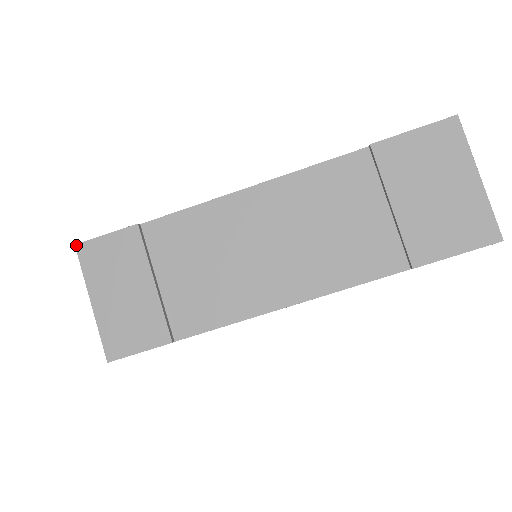
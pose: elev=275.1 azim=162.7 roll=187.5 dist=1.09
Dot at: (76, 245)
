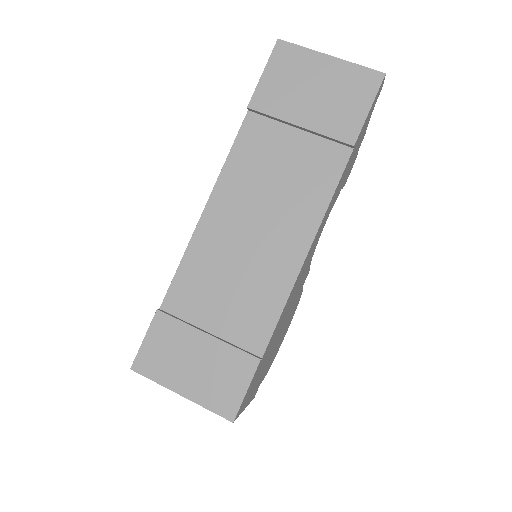
Dot at: (131, 368)
